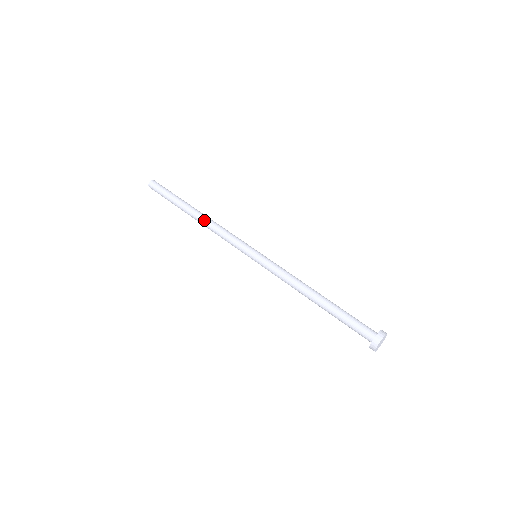
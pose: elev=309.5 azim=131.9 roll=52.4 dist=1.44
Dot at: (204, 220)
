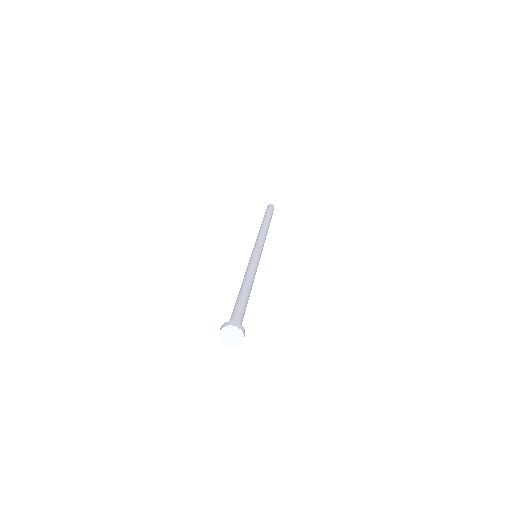
Dot at: (259, 230)
